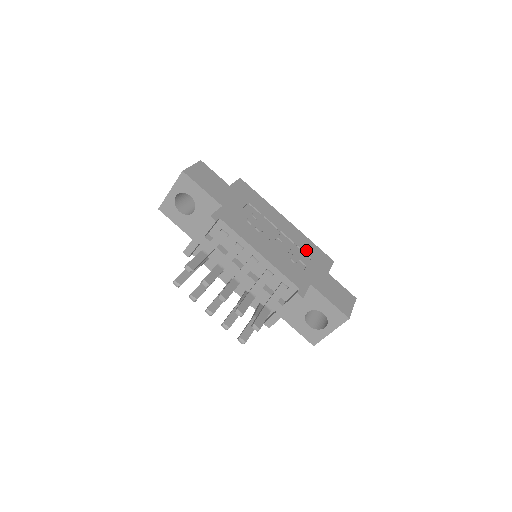
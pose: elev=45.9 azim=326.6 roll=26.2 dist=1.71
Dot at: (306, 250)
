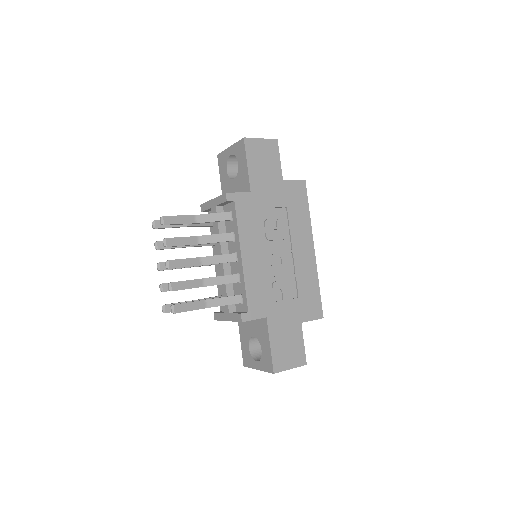
Dot at: (301, 287)
